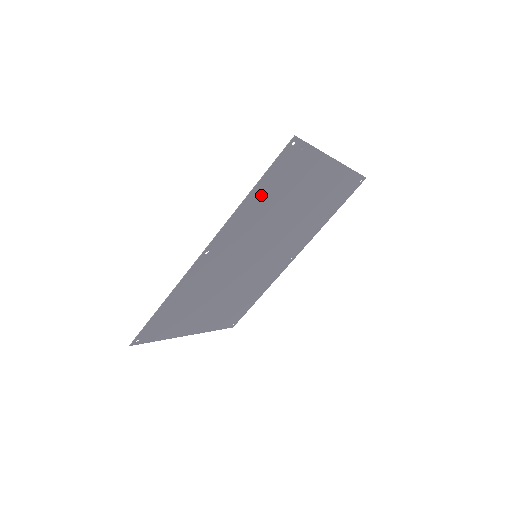
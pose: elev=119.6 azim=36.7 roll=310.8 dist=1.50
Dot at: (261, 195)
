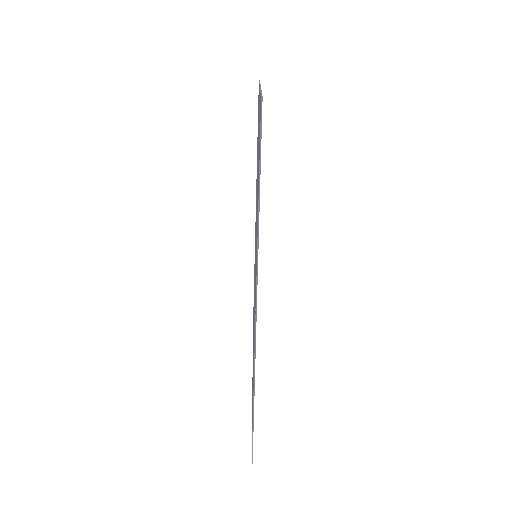
Dot at: occluded
